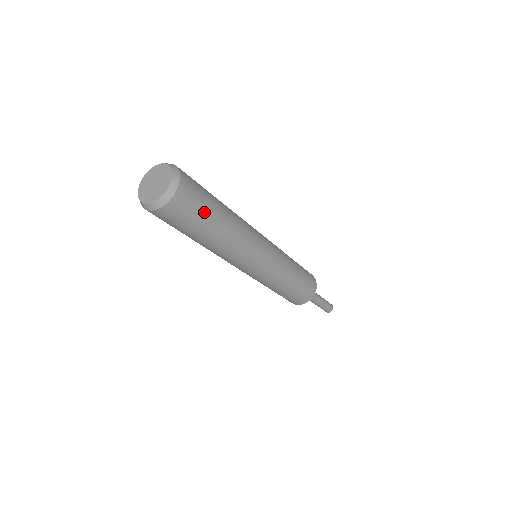
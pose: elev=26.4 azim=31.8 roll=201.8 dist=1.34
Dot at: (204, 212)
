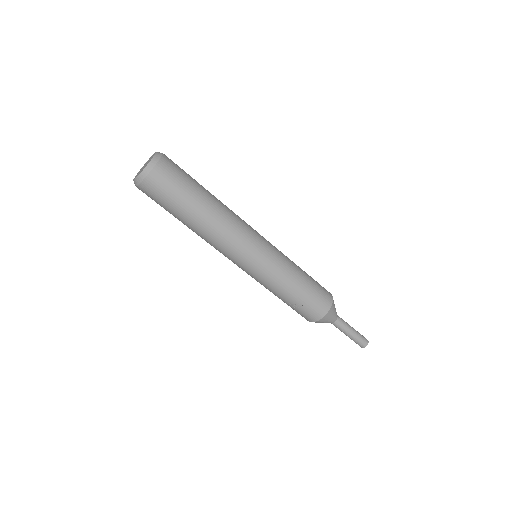
Dot at: (188, 184)
